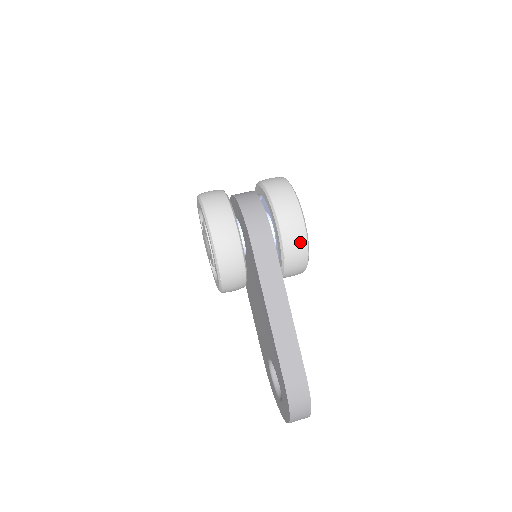
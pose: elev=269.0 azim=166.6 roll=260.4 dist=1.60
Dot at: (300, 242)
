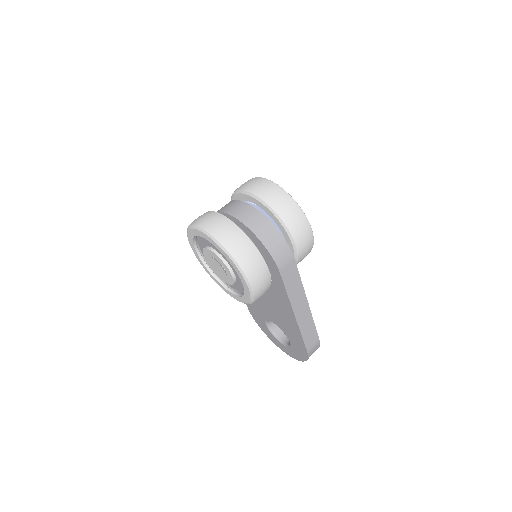
Dot at: (309, 249)
